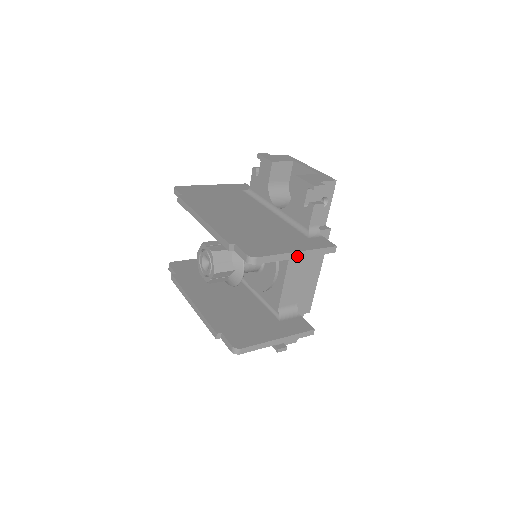
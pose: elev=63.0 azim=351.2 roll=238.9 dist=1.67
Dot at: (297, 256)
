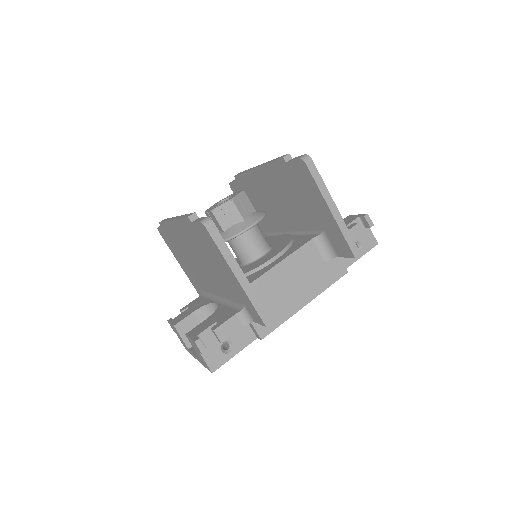
Dot at: (332, 210)
